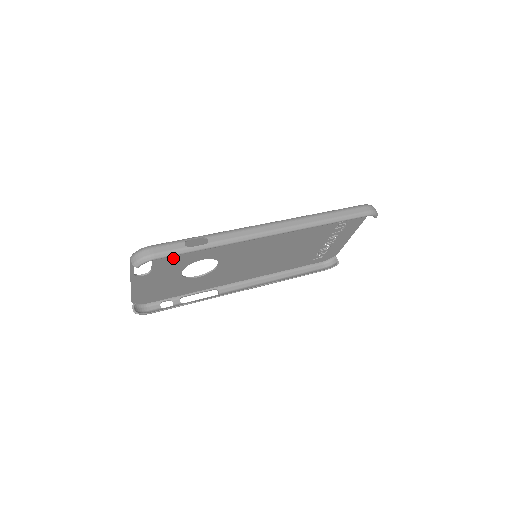
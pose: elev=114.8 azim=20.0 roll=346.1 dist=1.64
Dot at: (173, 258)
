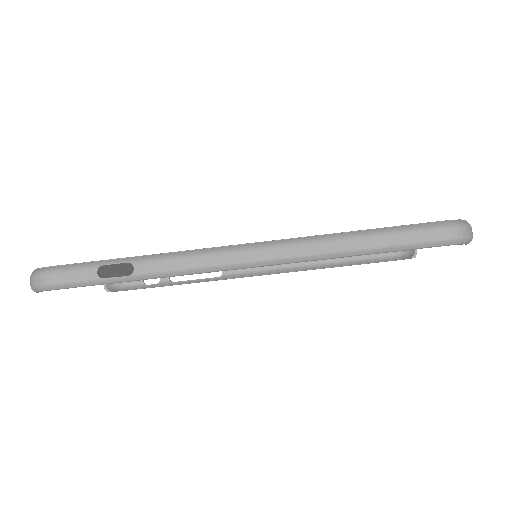
Dot at: (108, 267)
